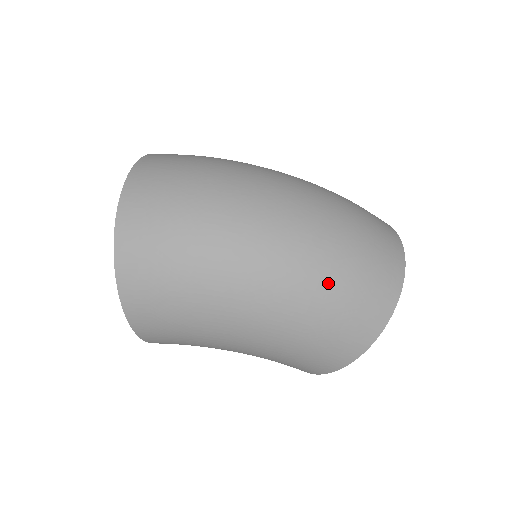
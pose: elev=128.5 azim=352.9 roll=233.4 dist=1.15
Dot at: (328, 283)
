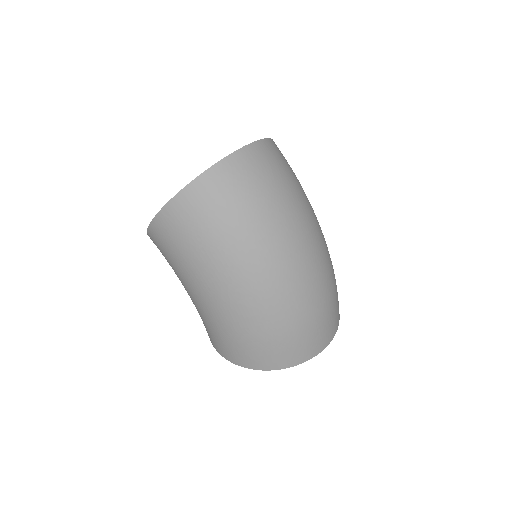
Dot at: (273, 325)
